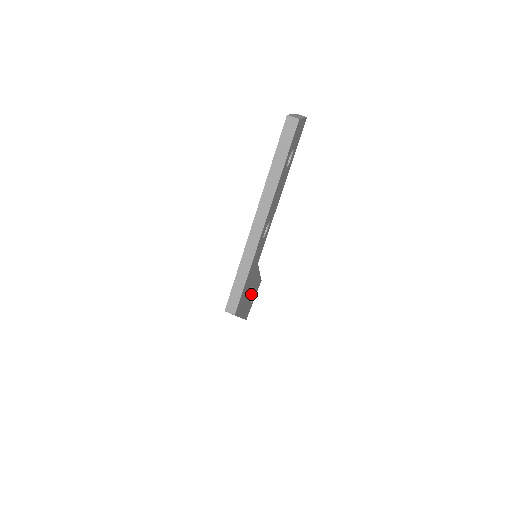
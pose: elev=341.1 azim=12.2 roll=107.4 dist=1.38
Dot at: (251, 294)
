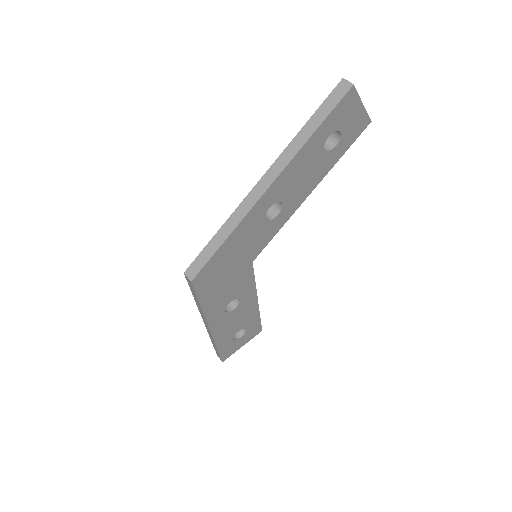
Dot at: (236, 315)
